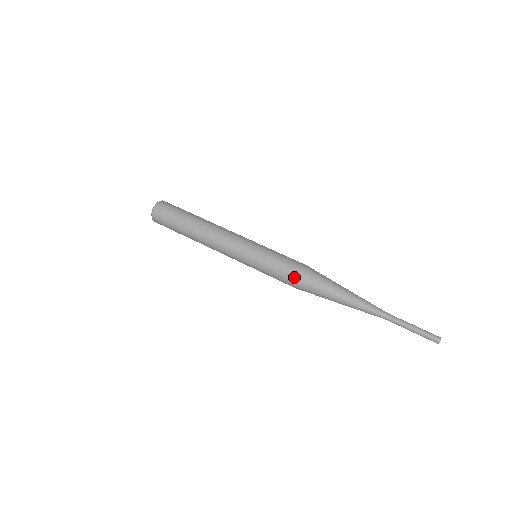
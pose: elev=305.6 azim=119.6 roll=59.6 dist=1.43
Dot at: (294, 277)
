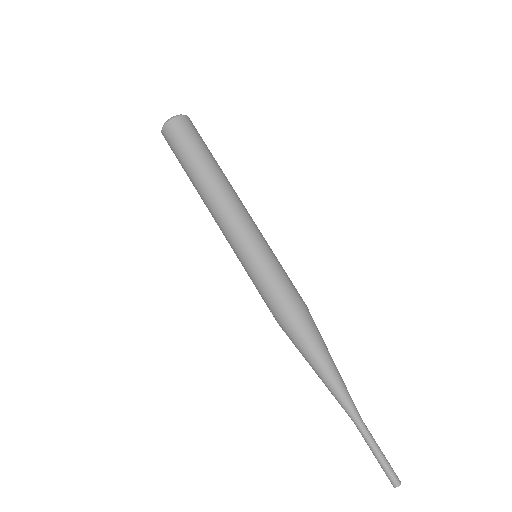
Dot at: (276, 318)
